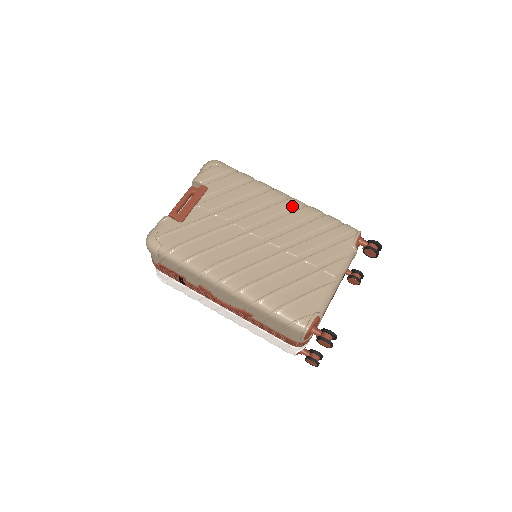
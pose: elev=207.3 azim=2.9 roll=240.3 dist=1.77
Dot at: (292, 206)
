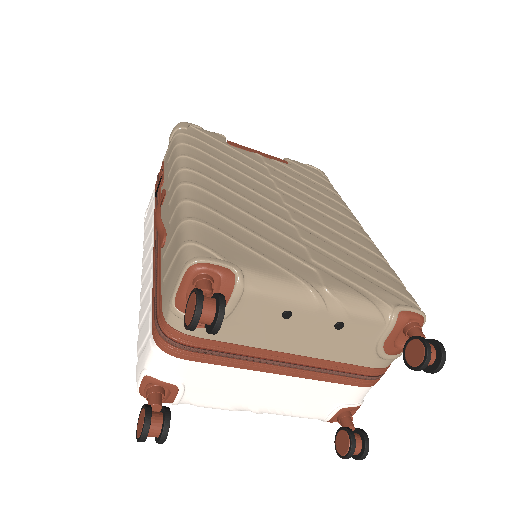
Dot at: (358, 231)
